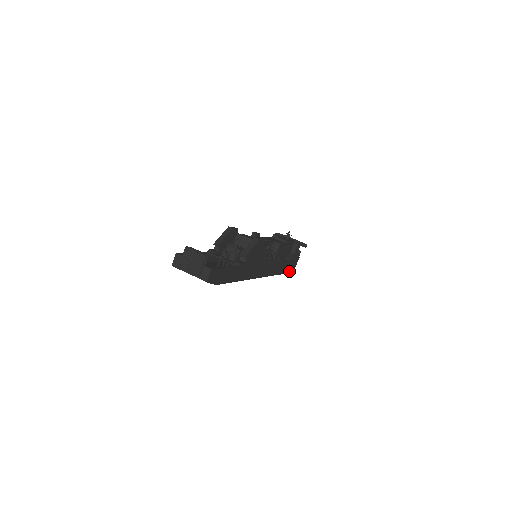
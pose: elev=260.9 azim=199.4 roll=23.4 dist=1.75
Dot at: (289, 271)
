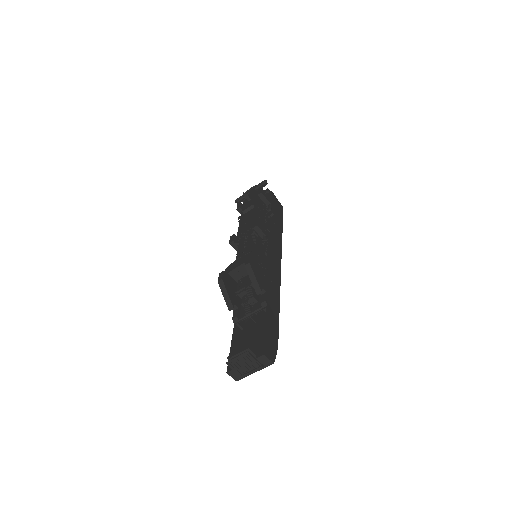
Dot at: (281, 214)
